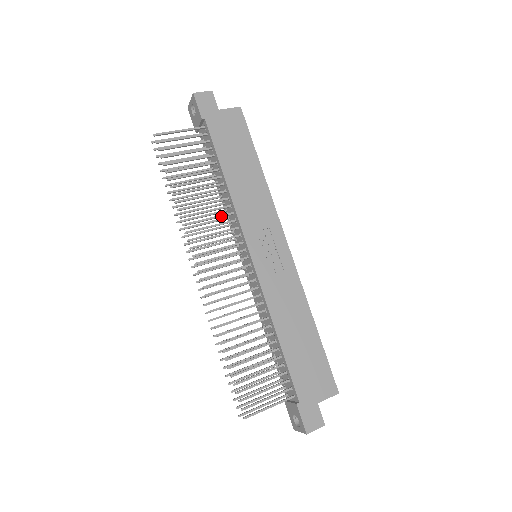
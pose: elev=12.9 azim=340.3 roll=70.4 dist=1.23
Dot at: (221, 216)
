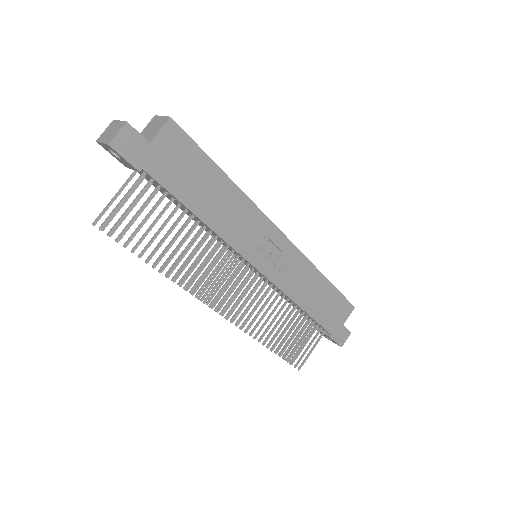
Dot at: (214, 254)
